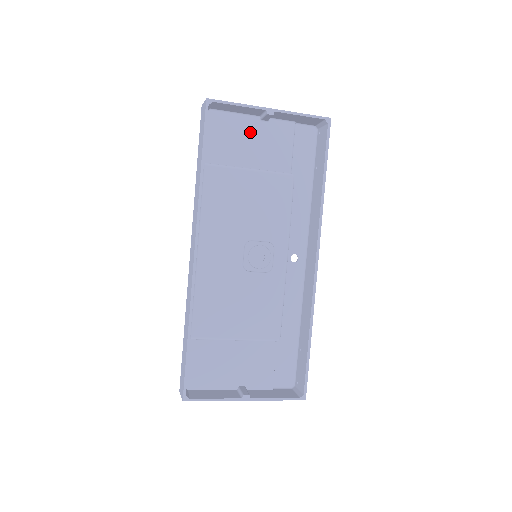
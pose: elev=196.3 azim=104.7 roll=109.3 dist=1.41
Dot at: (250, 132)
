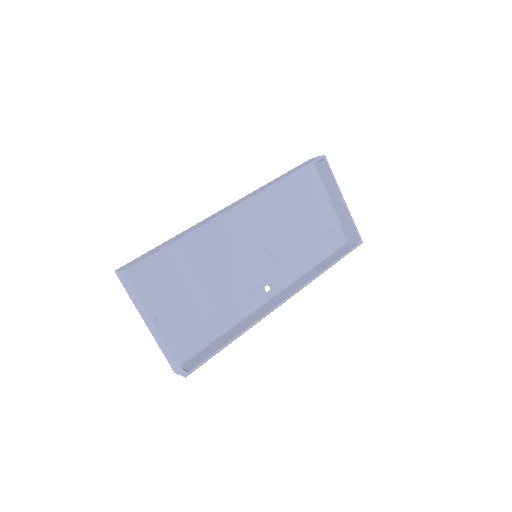
Dot at: (319, 199)
